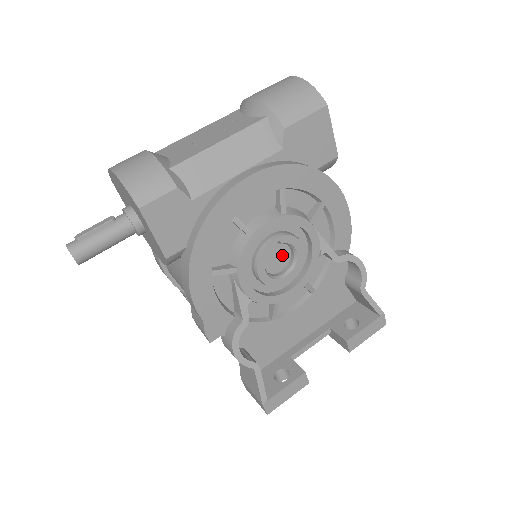
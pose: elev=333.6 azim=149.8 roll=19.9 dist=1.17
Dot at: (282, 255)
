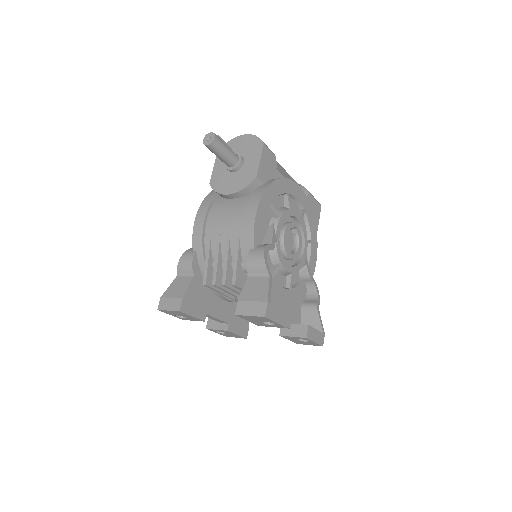
Dot at: (290, 243)
